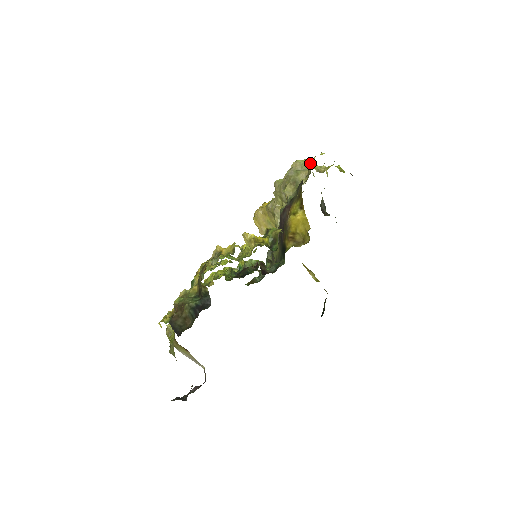
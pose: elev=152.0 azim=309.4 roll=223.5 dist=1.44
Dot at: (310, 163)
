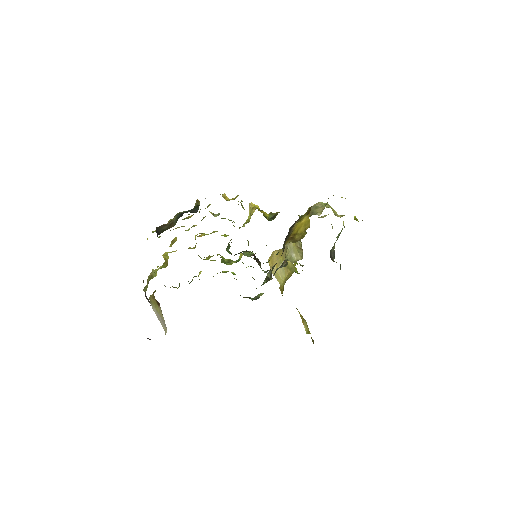
Dot at: (330, 206)
